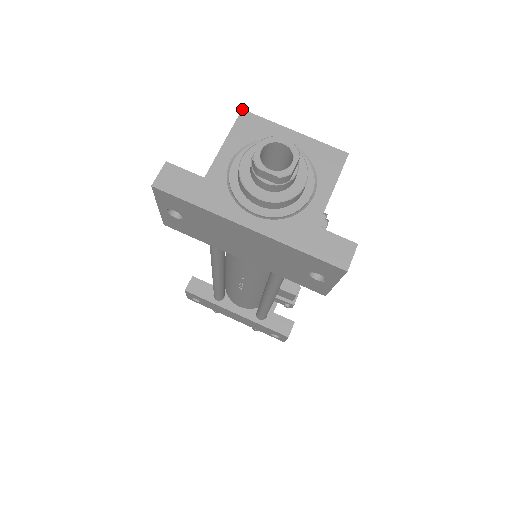
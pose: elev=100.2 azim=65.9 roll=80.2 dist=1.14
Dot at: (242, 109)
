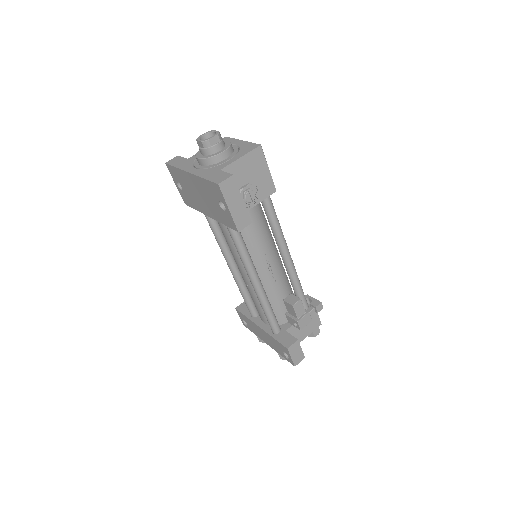
Dot at: occluded
